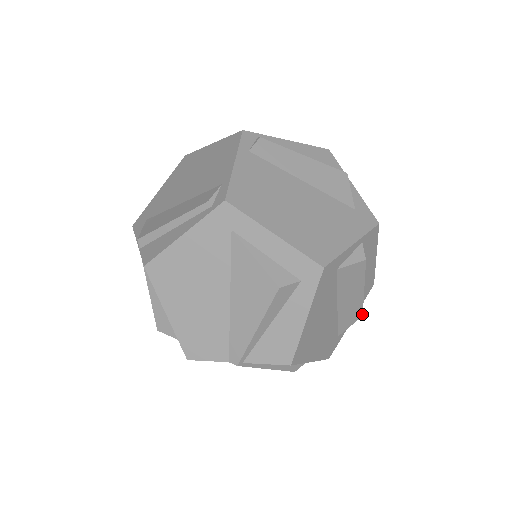
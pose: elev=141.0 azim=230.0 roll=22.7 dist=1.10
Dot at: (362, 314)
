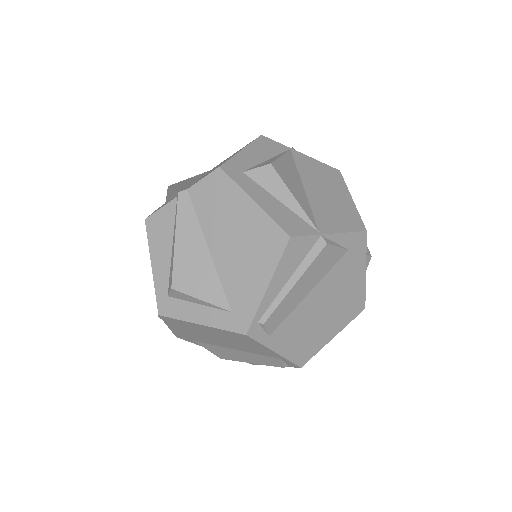
Dot at: occluded
